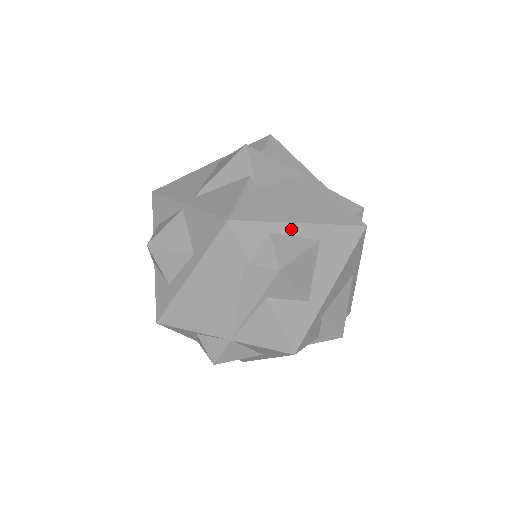
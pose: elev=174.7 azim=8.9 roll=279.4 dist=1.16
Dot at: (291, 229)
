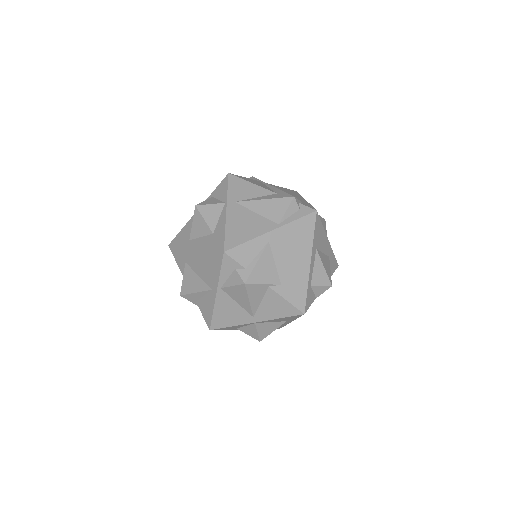
Dot at: (311, 270)
